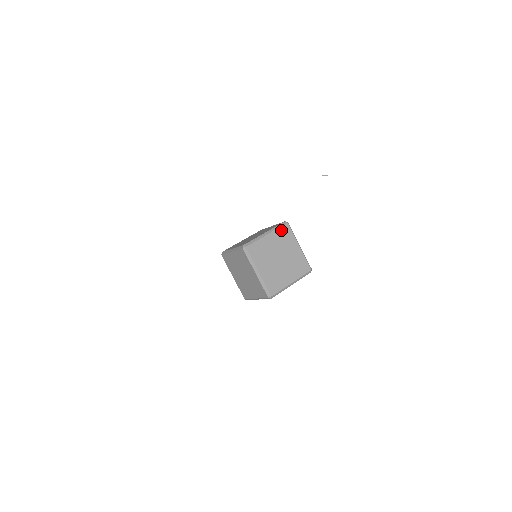
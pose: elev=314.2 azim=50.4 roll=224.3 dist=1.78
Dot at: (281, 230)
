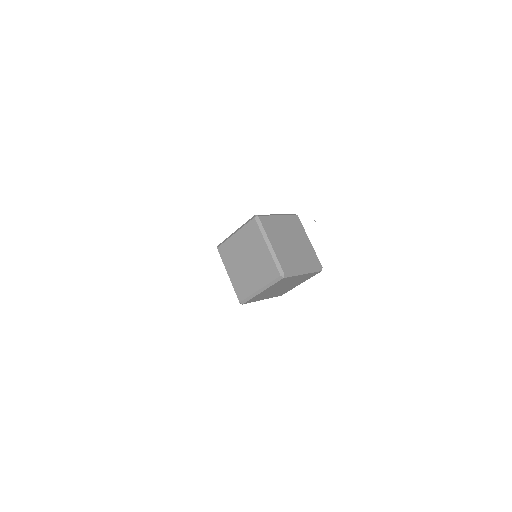
Dot at: (292, 218)
